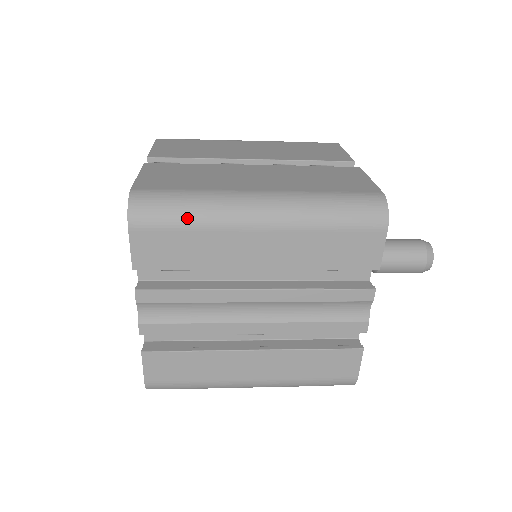
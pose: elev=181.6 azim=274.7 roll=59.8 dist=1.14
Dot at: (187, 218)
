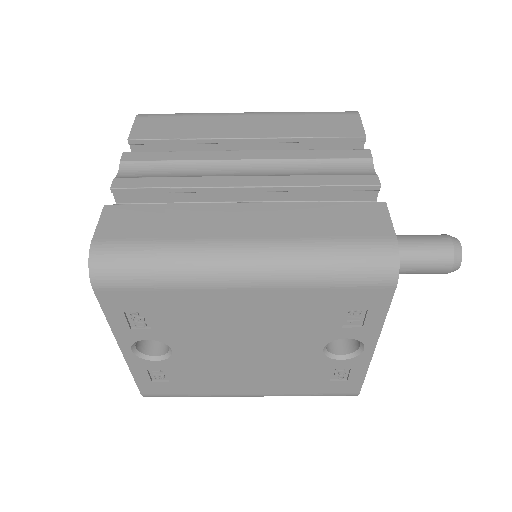
Dot at: (186, 113)
